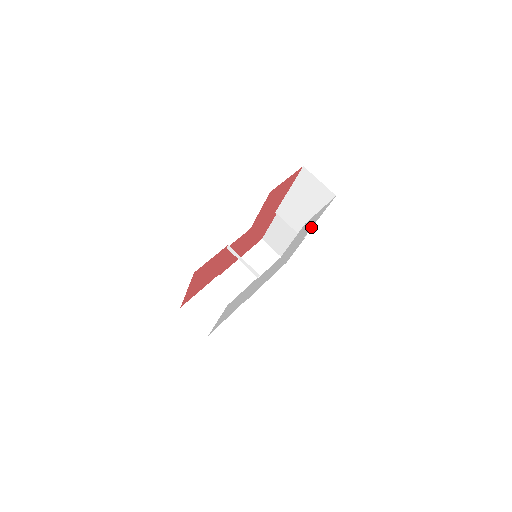
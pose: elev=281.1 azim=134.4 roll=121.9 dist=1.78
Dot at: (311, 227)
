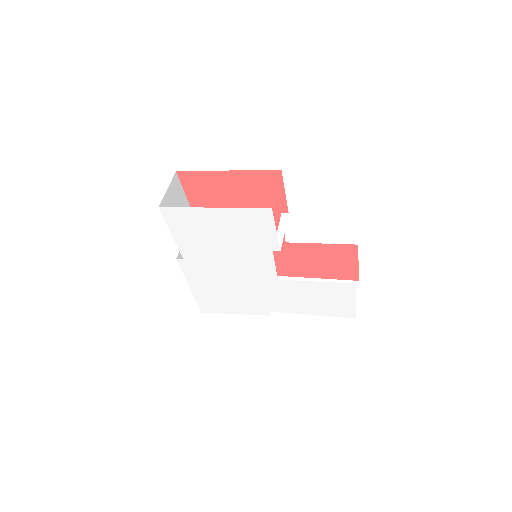
Dot at: (296, 312)
